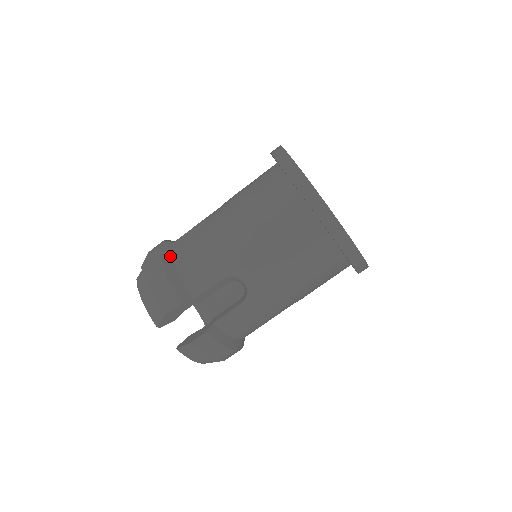
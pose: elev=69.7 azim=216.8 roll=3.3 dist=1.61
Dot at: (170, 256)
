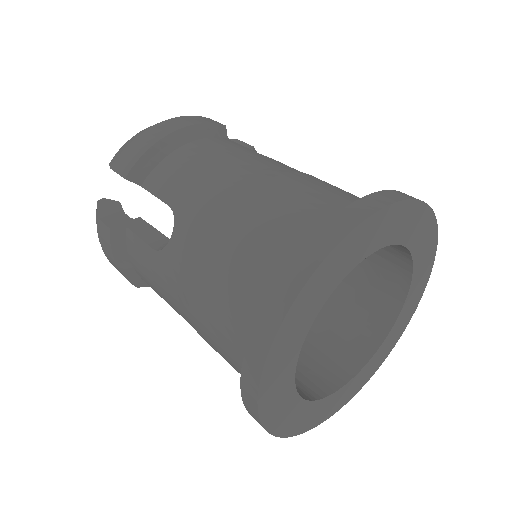
Dot at: (124, 235)
